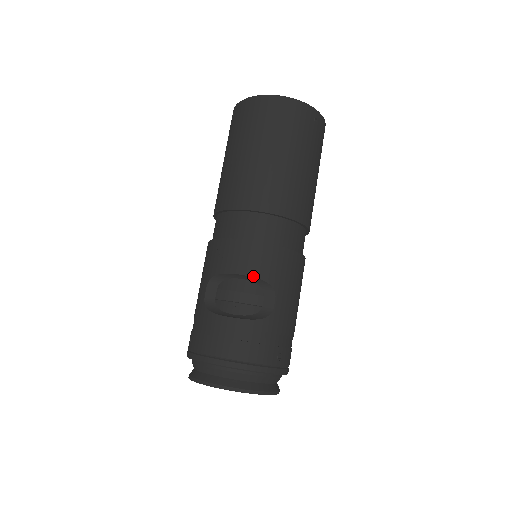
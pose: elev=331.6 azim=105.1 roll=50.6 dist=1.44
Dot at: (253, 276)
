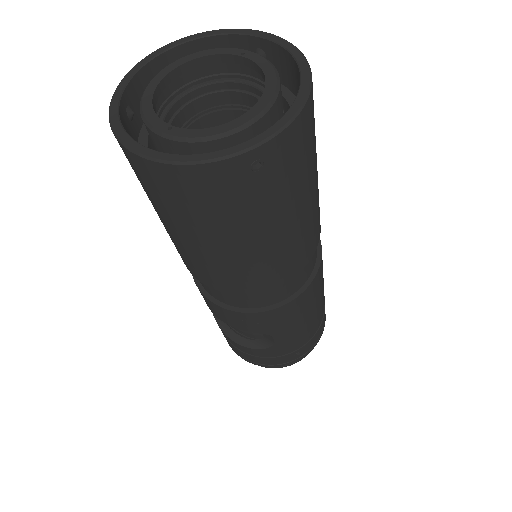
Dot at: occluded
